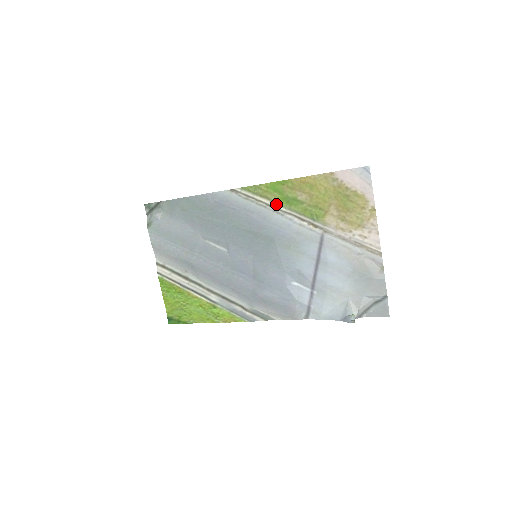
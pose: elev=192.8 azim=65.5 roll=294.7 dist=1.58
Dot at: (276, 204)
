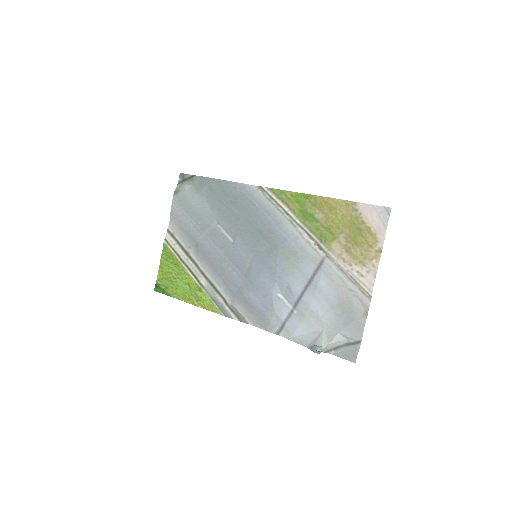
Dot at: (293, 214)
